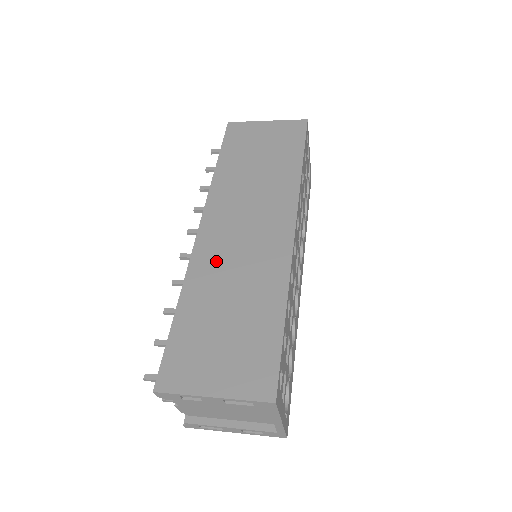
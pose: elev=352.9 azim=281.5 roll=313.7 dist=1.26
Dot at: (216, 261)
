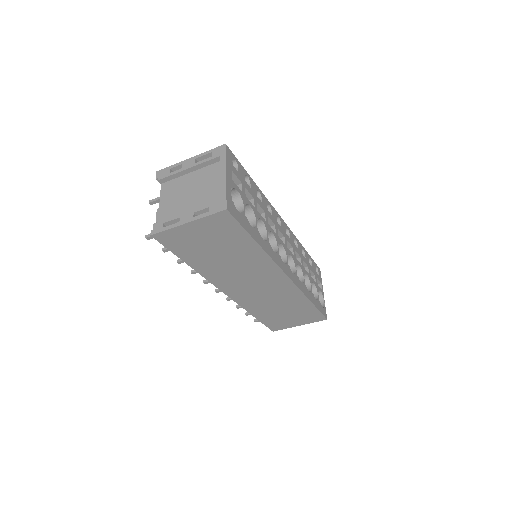
Dot at: occluded
